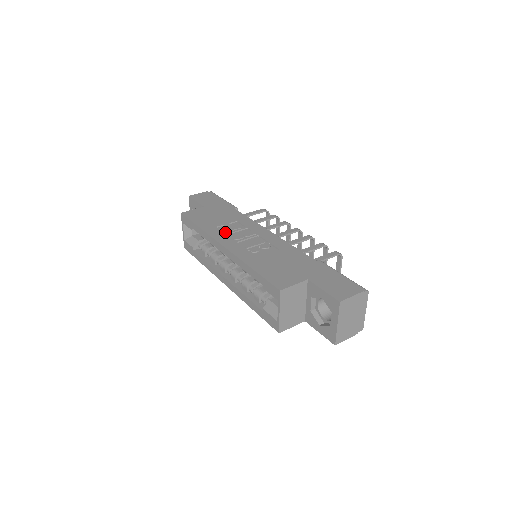
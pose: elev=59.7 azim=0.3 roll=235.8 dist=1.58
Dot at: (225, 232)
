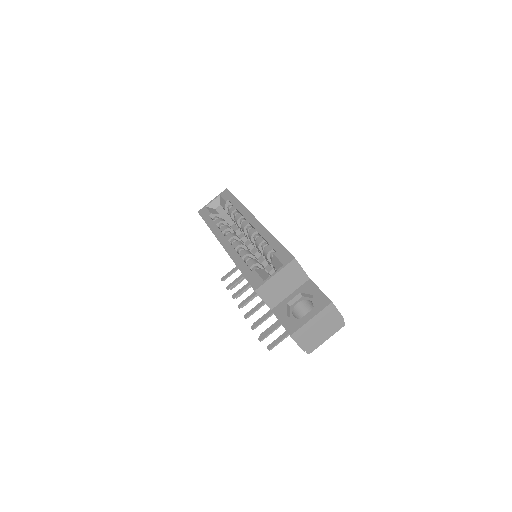
Dot at: occluded
